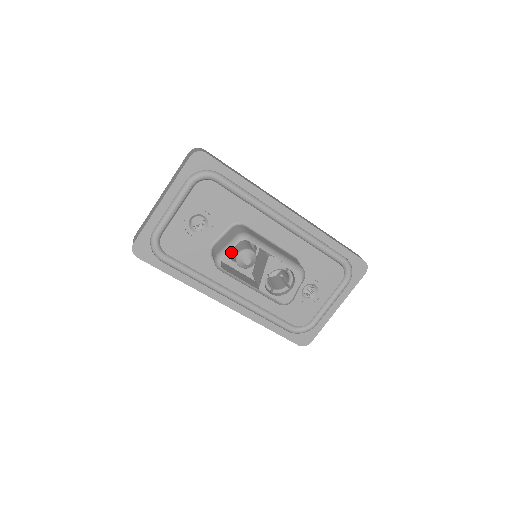
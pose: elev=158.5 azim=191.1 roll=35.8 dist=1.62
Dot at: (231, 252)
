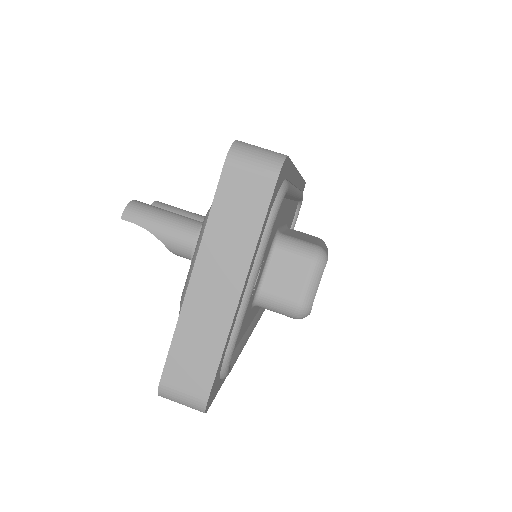
Dot at: occluded
